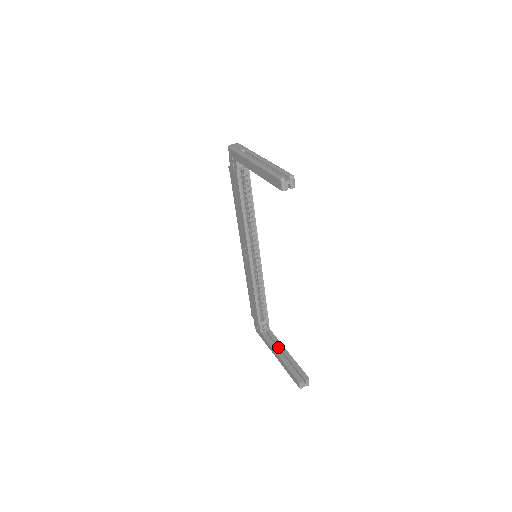
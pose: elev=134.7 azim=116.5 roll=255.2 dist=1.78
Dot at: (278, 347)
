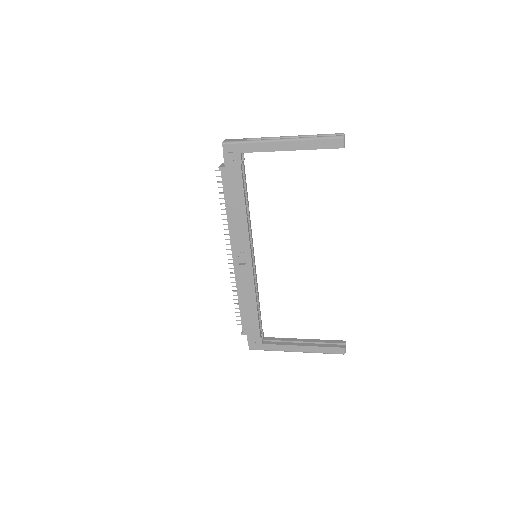
Dot at: (290, 343)
